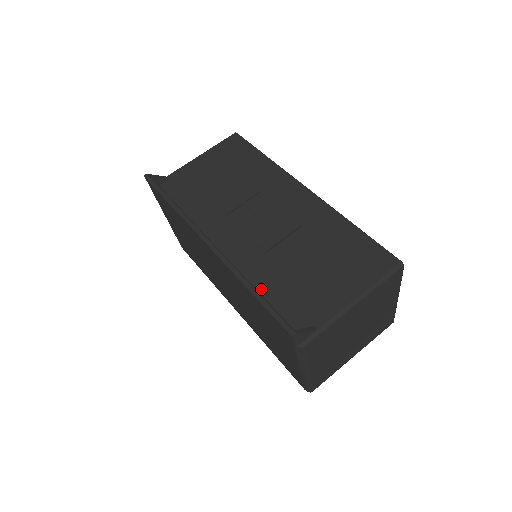
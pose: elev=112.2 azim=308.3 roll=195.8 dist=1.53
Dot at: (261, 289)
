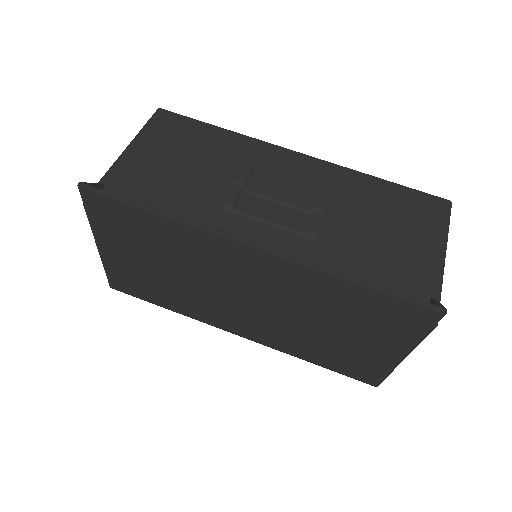
Dot at: occluded
